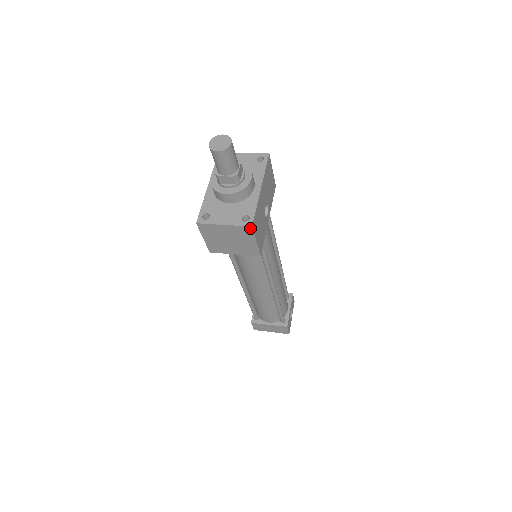
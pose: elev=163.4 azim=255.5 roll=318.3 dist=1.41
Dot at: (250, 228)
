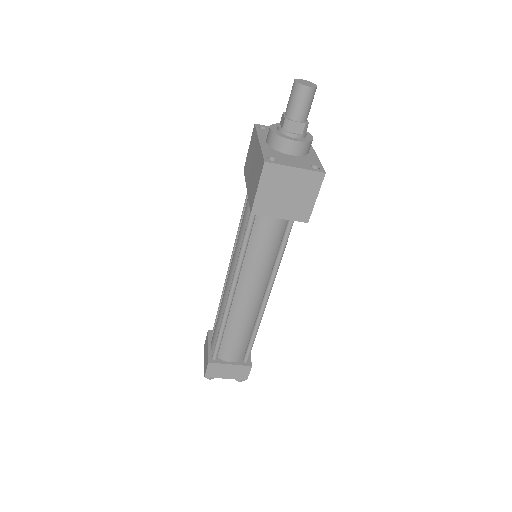
Dot at: (322, 175)
